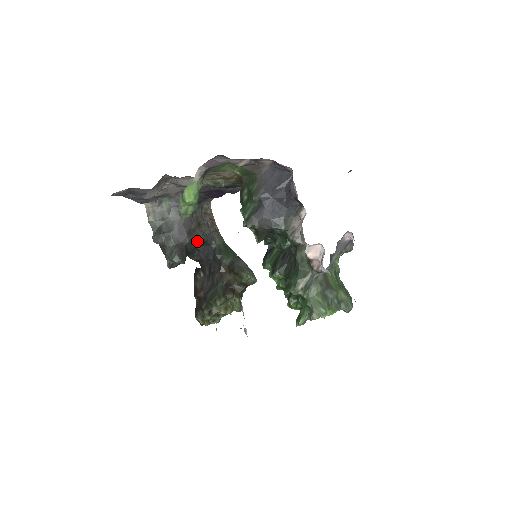
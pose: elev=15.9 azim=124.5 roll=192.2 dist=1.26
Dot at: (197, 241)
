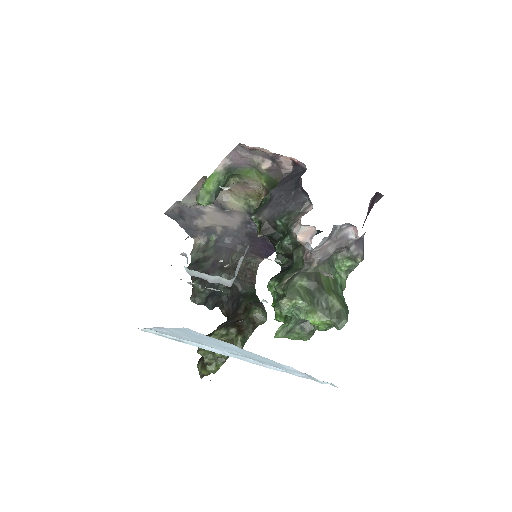
Dot at: occluded
